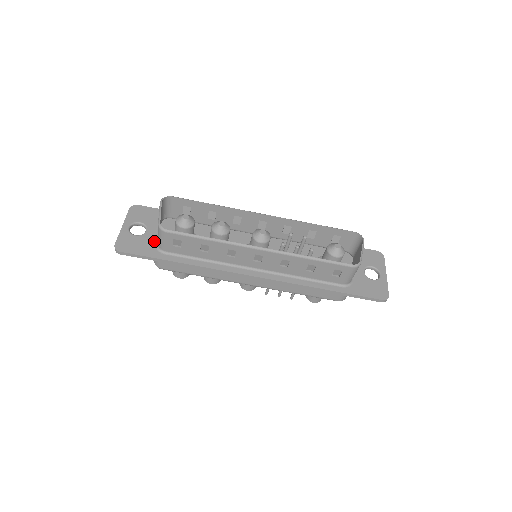
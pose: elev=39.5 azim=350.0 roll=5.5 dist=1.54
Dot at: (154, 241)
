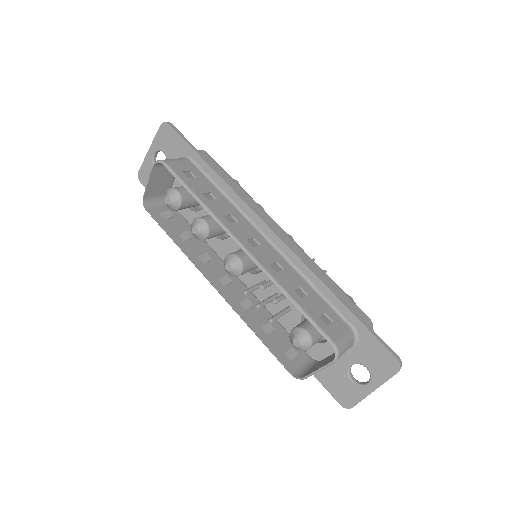
Dot at: occluded
